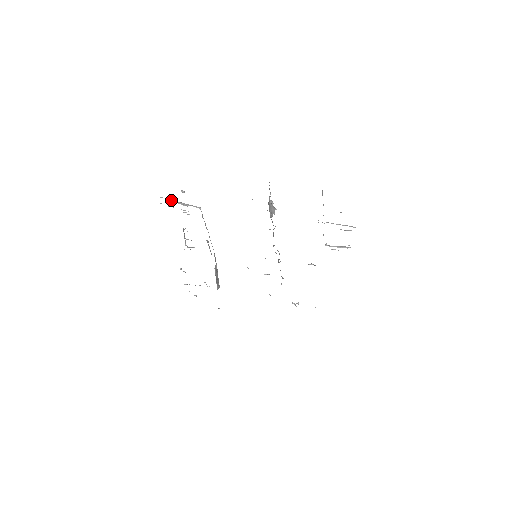
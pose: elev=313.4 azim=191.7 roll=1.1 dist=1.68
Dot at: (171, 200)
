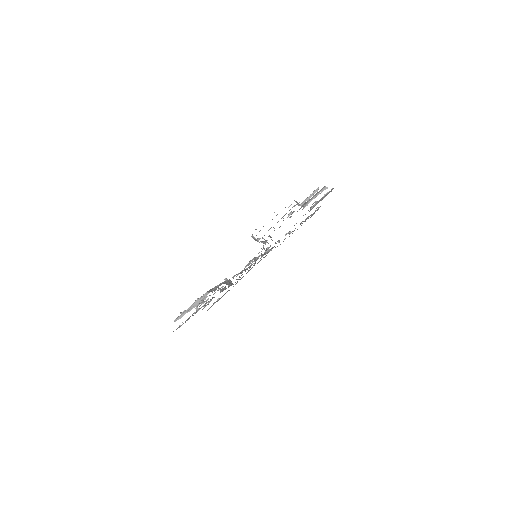
Dot at: occluded
